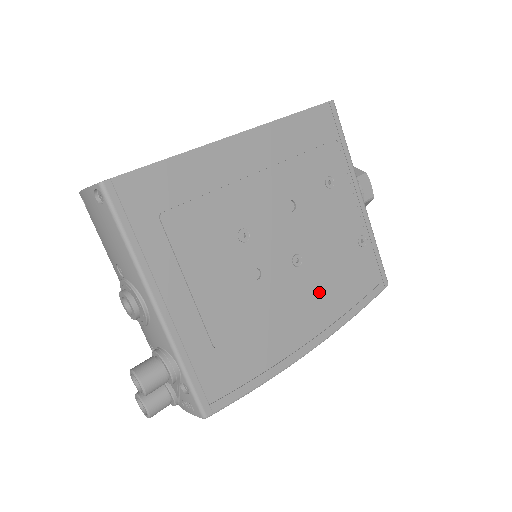
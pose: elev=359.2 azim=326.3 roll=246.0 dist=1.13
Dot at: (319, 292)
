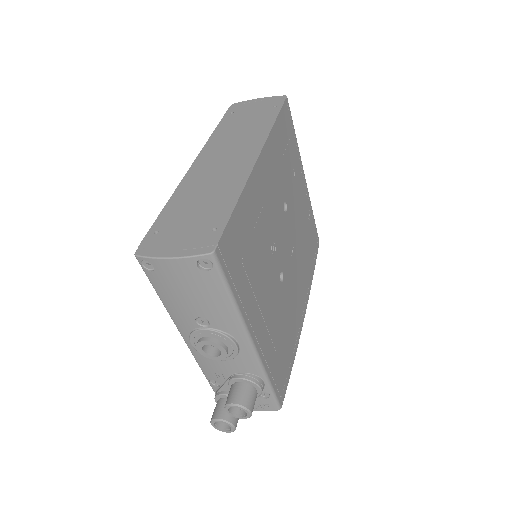
Dot at: (302, 270)
